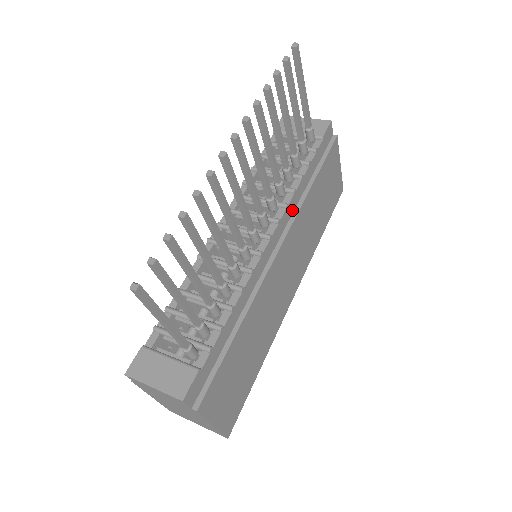
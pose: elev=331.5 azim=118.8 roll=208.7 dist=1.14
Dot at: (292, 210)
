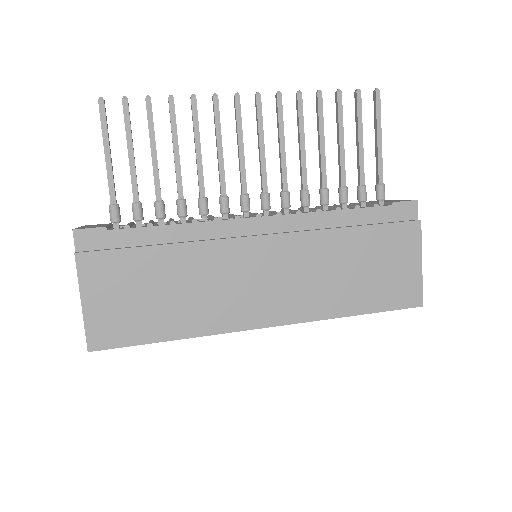
Dot at: (307, 226)
